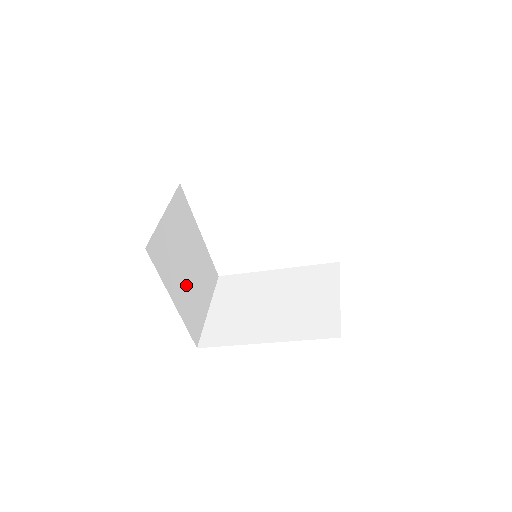
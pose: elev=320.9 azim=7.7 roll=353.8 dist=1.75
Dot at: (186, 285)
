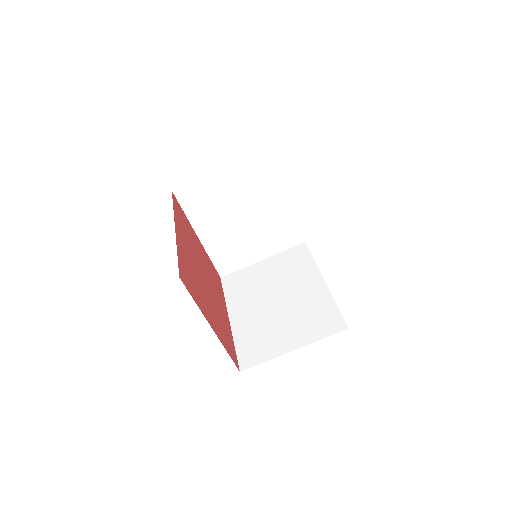
Dot at: (229, 231)
